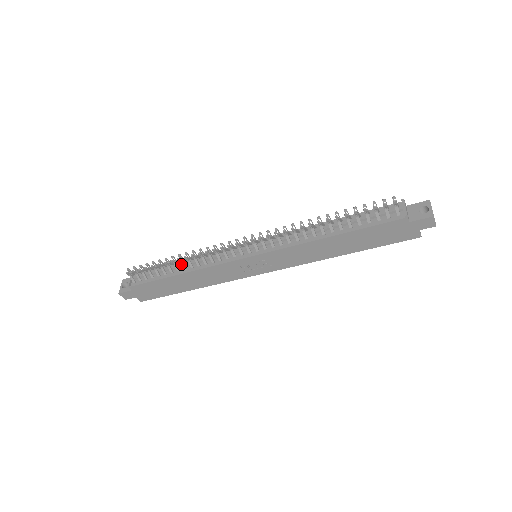
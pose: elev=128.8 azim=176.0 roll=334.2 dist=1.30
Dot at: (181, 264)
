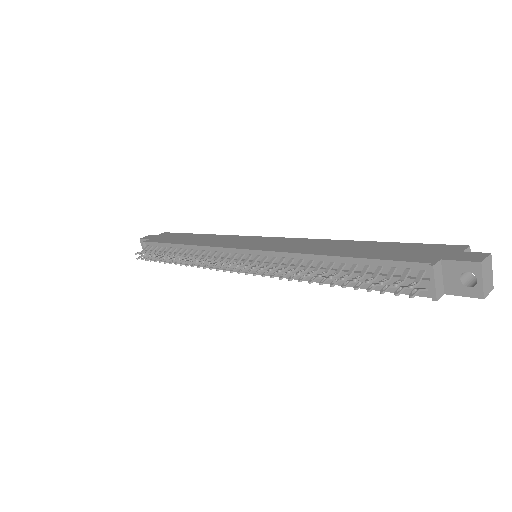
Dot at: occluded
